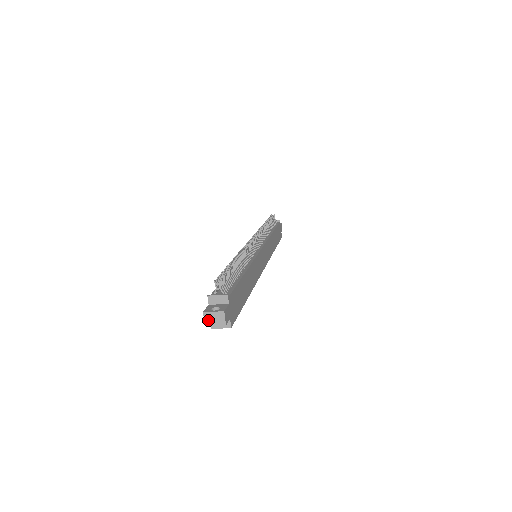
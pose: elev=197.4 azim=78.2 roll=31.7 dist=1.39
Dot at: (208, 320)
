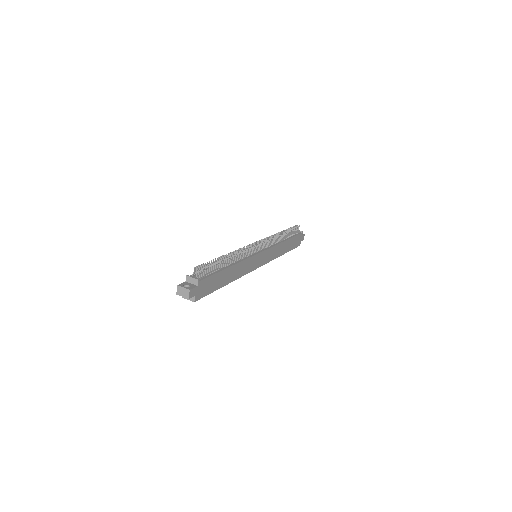
Dot at: (179, 291)
